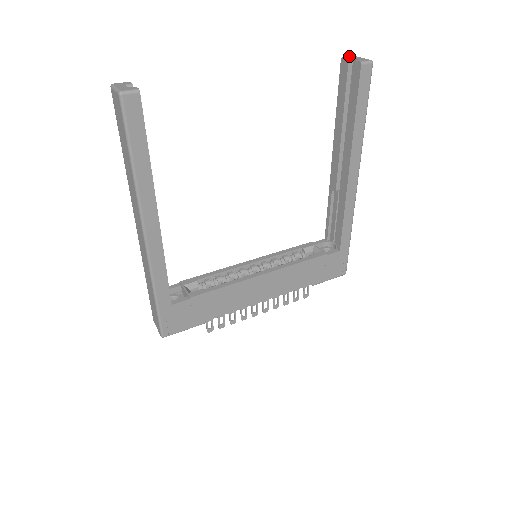
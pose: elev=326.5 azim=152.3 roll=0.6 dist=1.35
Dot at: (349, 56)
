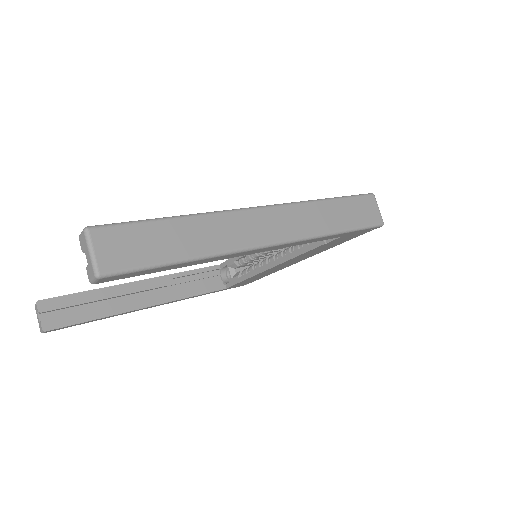
Dot at: (81, 236)
